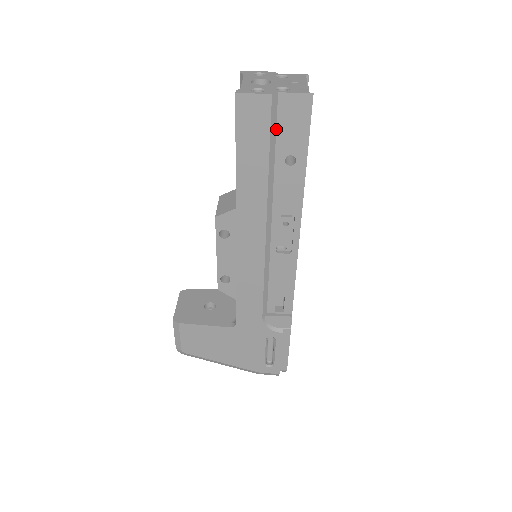
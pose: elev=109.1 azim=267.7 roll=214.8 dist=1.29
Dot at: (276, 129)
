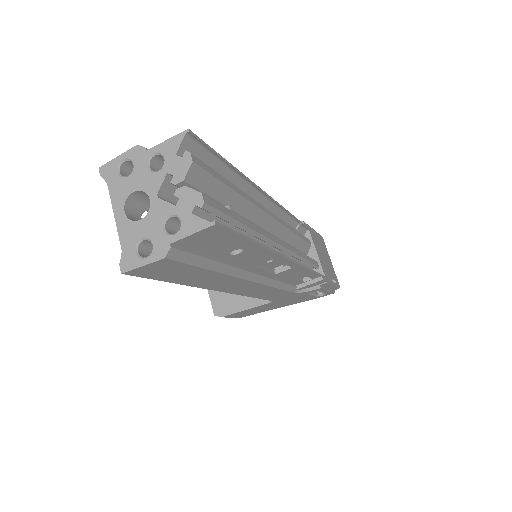
Dot at: (197, 253)
